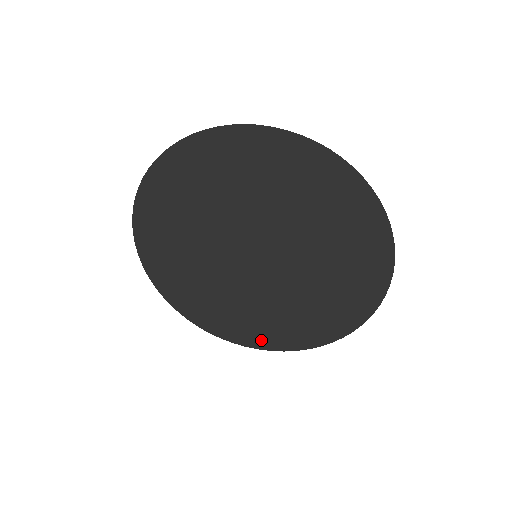
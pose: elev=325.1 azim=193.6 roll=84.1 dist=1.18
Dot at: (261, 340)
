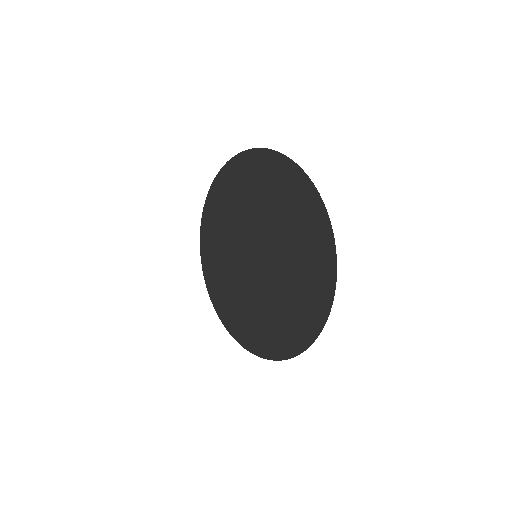
Dot at: (236, 329)
